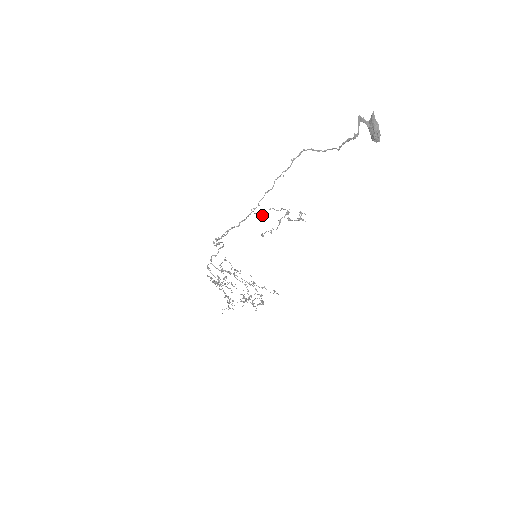
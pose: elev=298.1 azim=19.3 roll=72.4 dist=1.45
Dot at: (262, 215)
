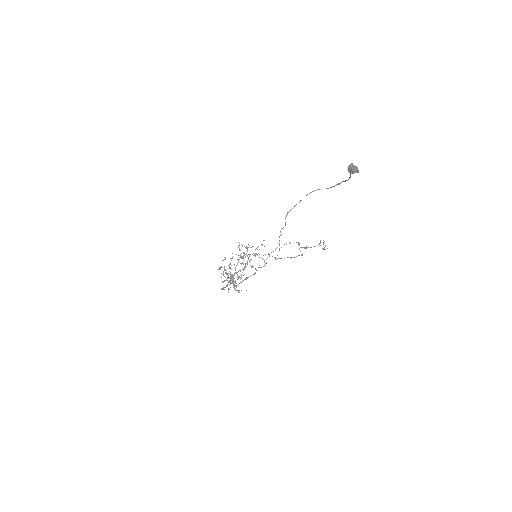
Dot at: occluded
